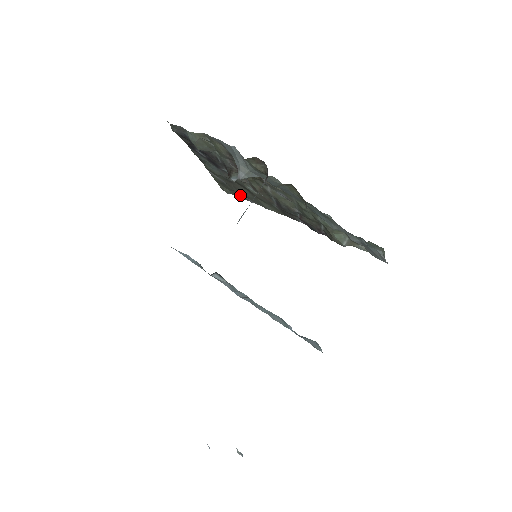
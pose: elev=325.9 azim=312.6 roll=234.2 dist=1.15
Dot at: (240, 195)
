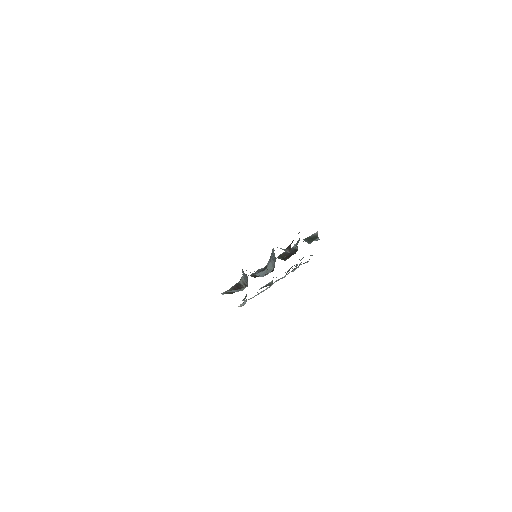
Dot at: occluded
